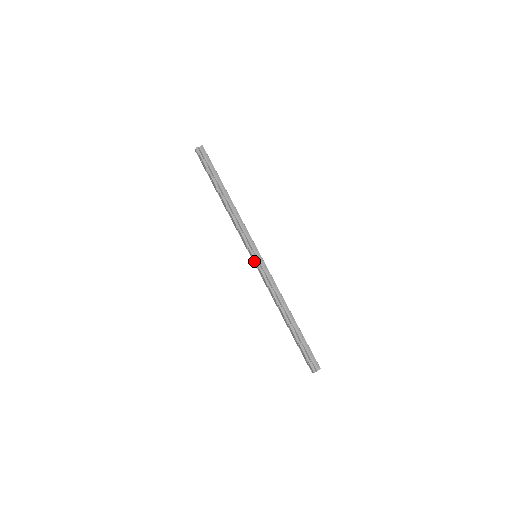
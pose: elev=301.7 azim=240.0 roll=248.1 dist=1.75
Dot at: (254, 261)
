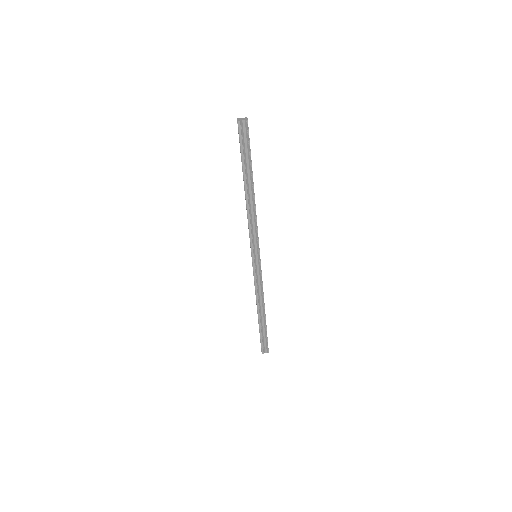
Dot at: (252, 260)
